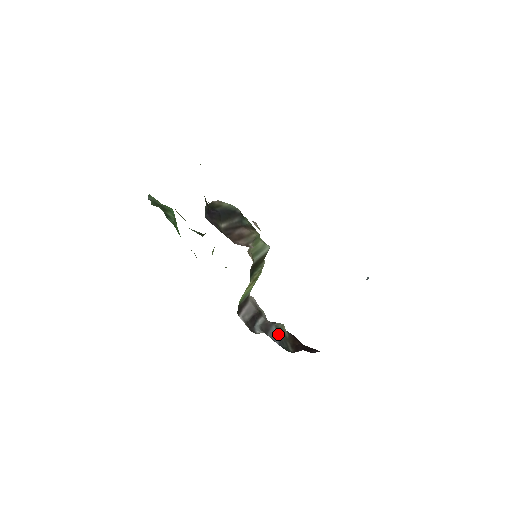
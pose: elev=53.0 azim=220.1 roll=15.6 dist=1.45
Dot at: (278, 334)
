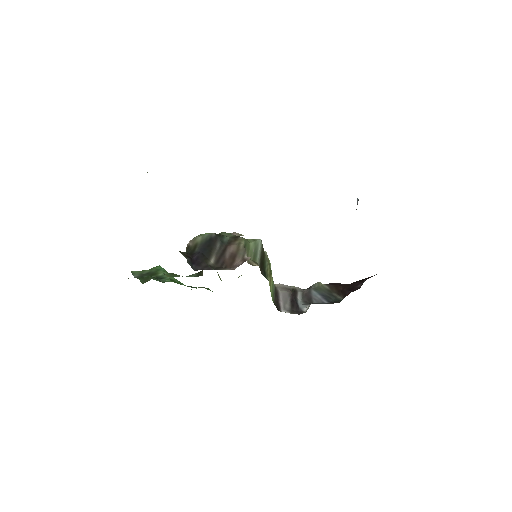
Dot at: (320, 294)
